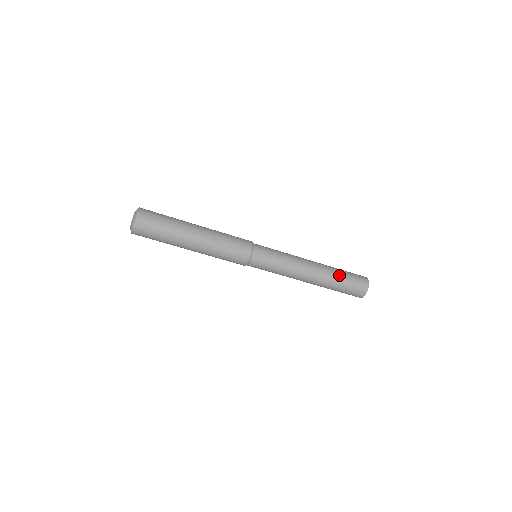
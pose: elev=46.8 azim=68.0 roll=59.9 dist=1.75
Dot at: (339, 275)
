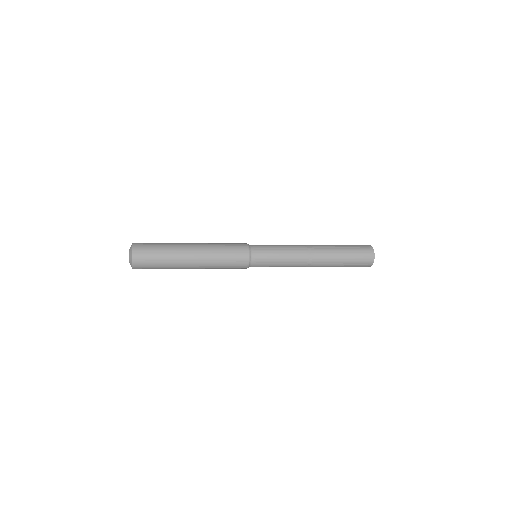
Dot at: (342, 257)
